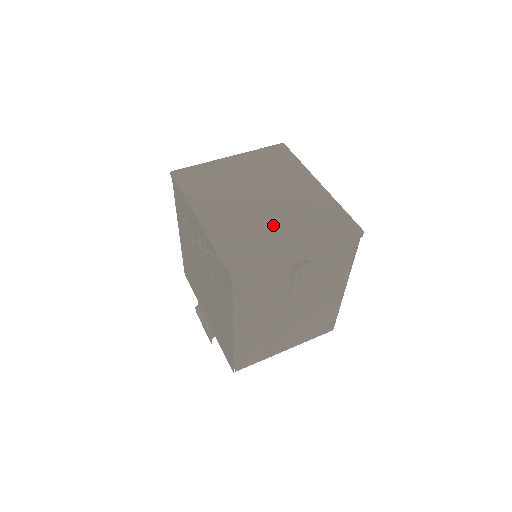
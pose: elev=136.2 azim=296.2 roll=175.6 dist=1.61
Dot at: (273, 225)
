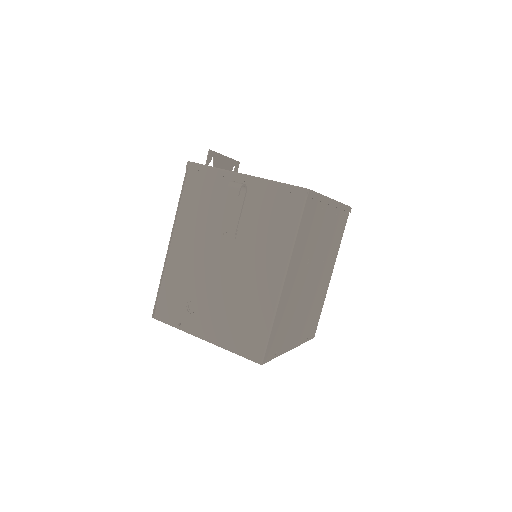
Dot at: occluded
